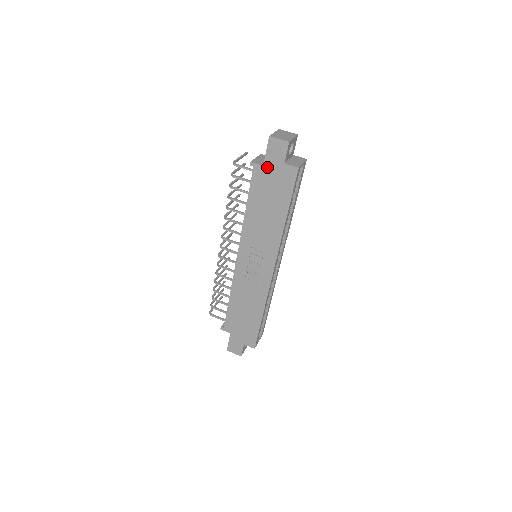
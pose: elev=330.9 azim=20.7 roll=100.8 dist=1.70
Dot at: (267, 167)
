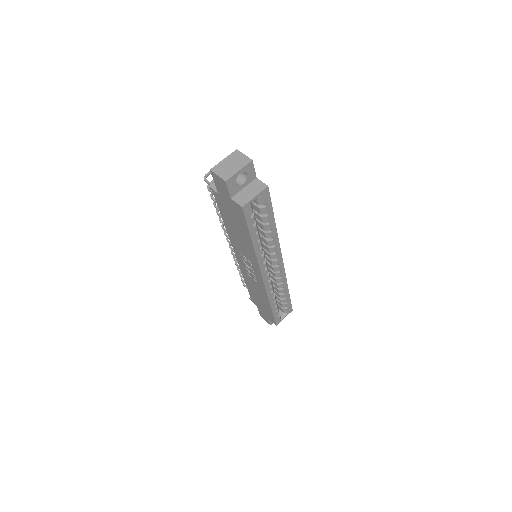
Dot at: (221, 196)
